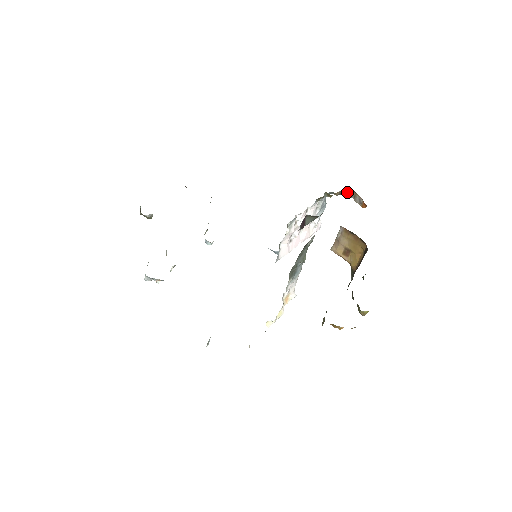
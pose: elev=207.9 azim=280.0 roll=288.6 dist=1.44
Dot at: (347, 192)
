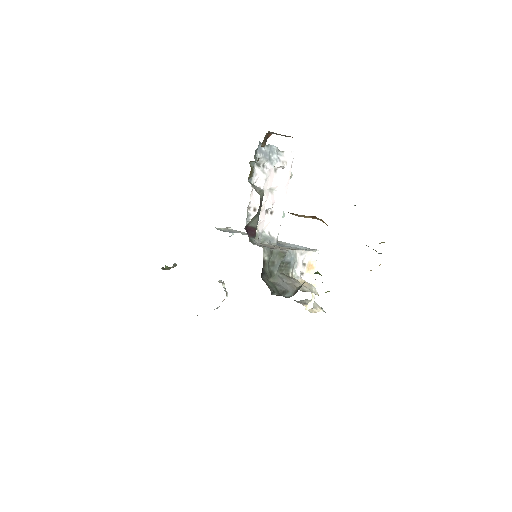
Dot at: (270, 133)
